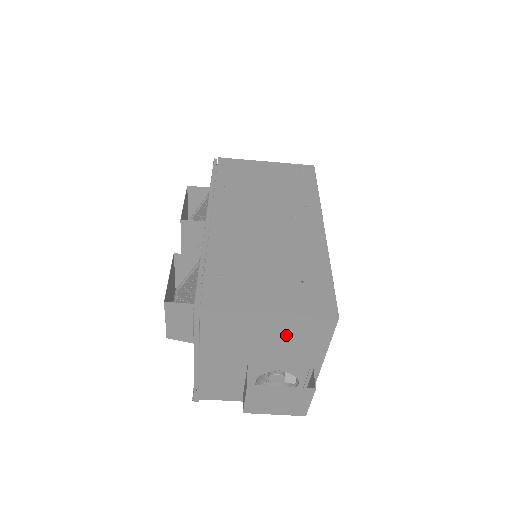
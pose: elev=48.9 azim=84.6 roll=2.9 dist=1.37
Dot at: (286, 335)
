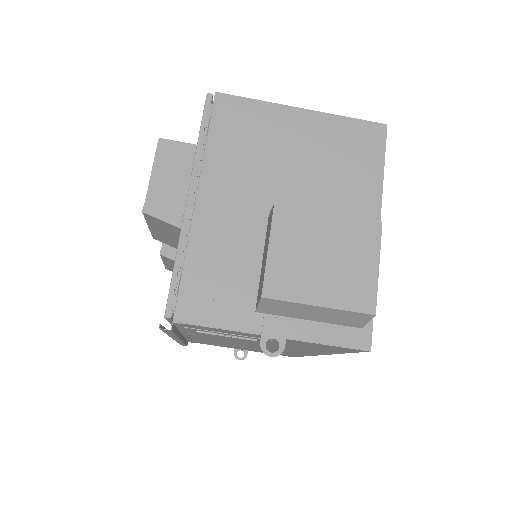
Dot at: (324, 152)
